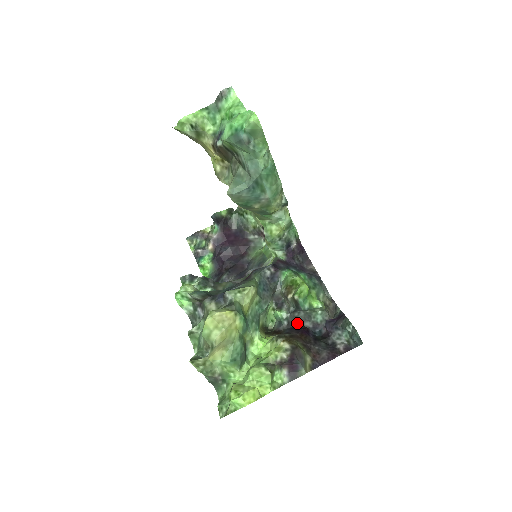
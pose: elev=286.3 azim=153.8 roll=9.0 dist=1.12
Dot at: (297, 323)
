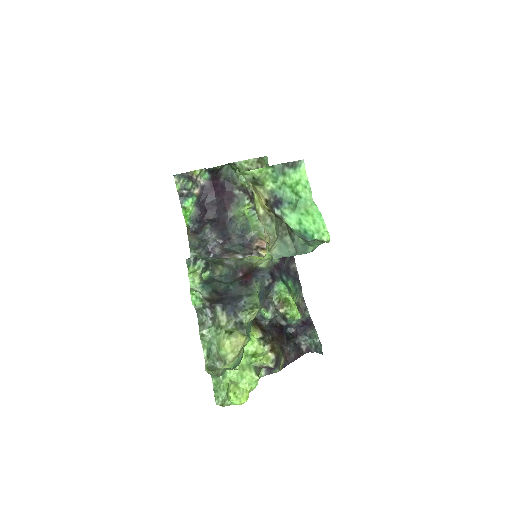
Dot at: (276, 320)
